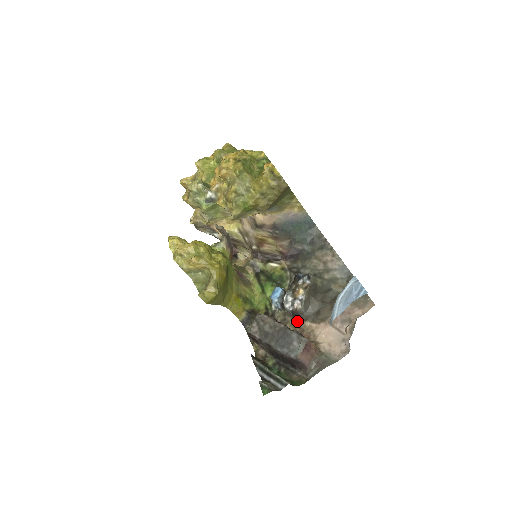
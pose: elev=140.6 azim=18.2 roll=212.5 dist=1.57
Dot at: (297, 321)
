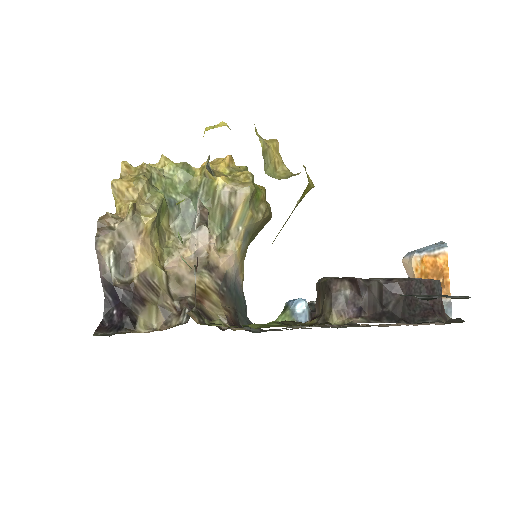
Dot at: (350, 325)
